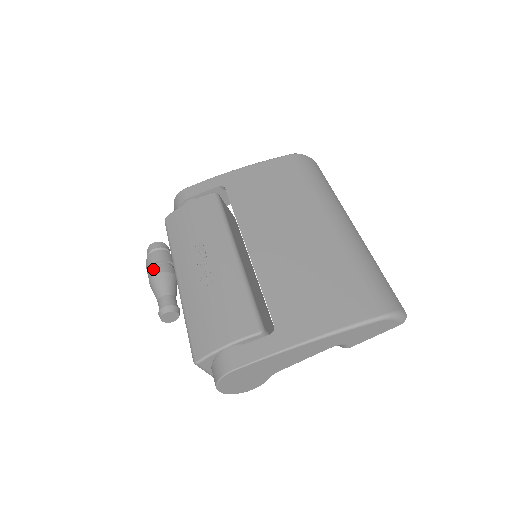
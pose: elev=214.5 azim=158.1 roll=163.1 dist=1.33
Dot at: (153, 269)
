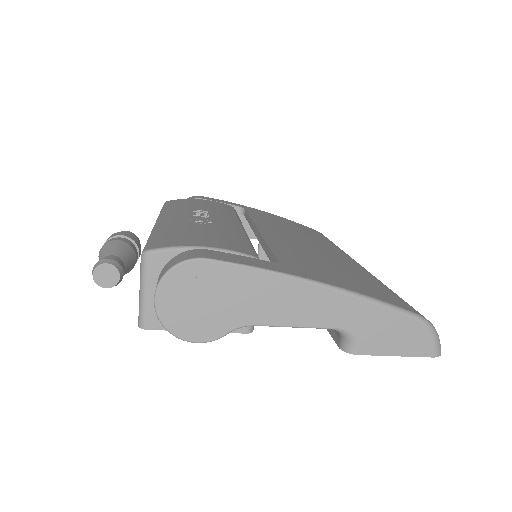
Dot at: (117, 237)
